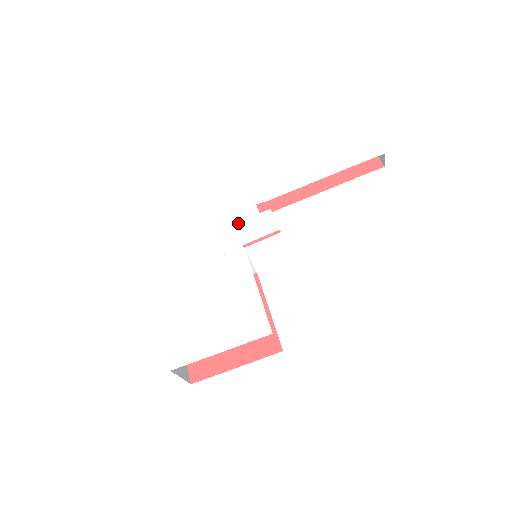
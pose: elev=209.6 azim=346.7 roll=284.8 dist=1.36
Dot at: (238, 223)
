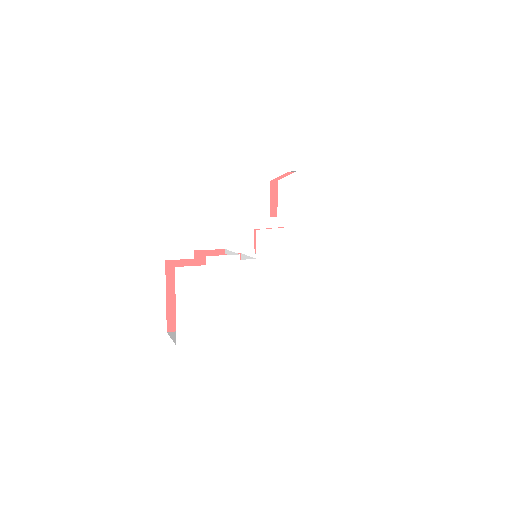
Dot at: (259, 230)
